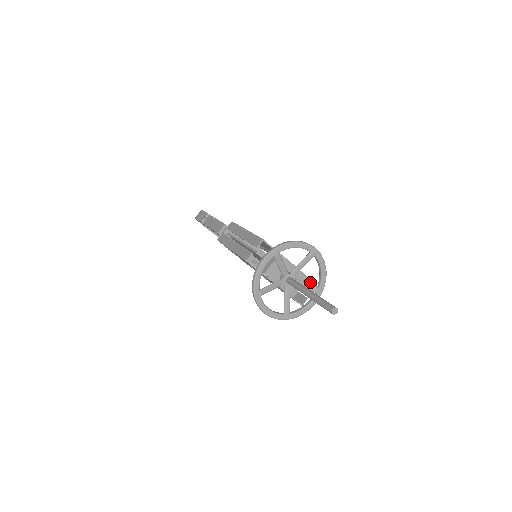
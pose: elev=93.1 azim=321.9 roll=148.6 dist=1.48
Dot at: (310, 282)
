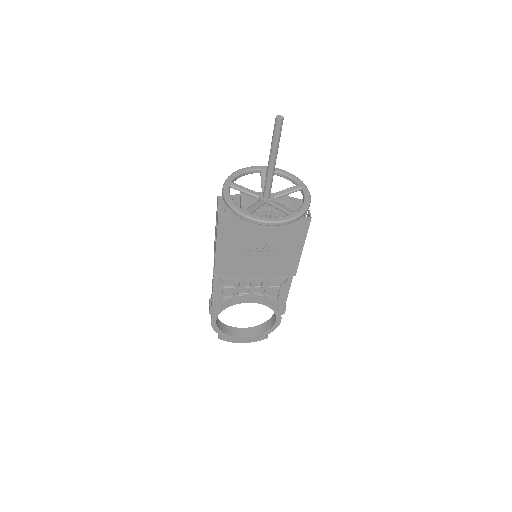
Dot at: occluded
